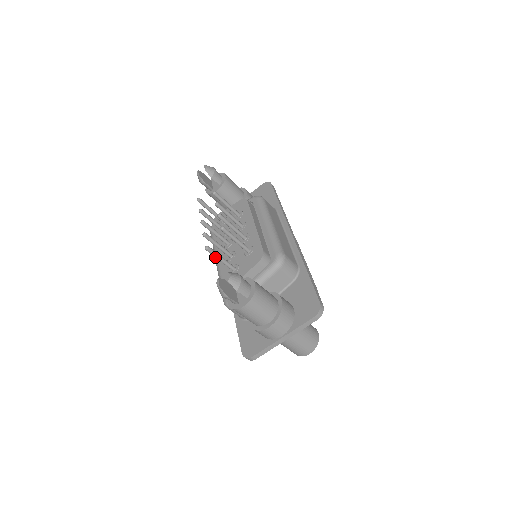
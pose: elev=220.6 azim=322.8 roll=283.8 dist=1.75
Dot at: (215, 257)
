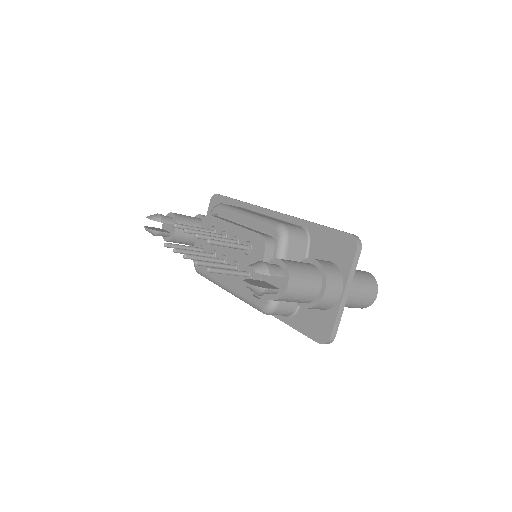
Dot at: occluded
